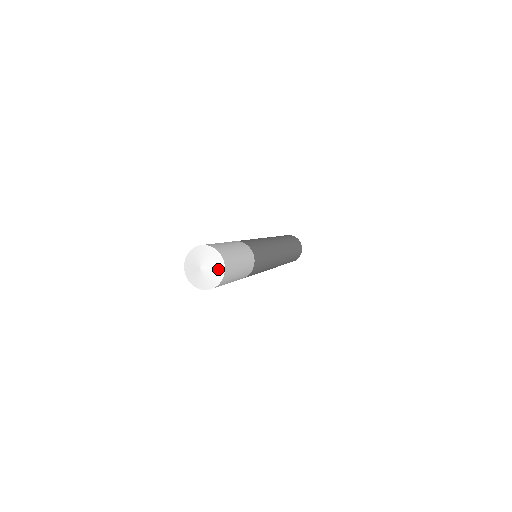
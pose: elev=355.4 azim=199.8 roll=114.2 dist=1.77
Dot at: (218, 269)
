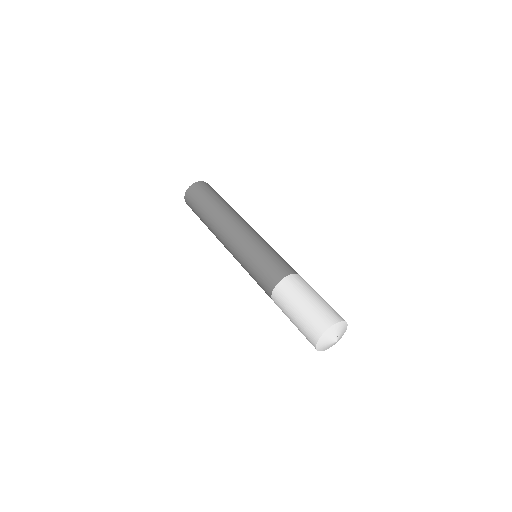
Dot at: occluded
